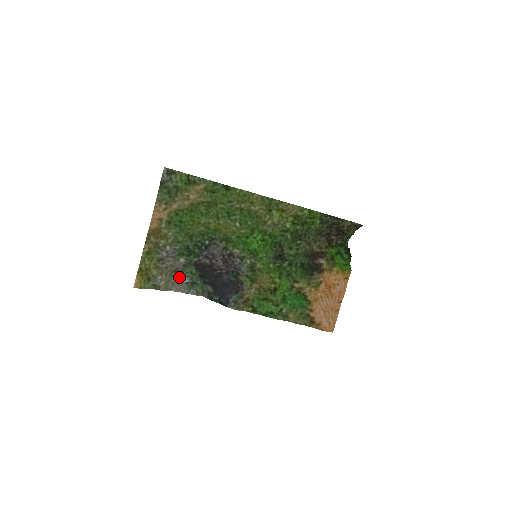
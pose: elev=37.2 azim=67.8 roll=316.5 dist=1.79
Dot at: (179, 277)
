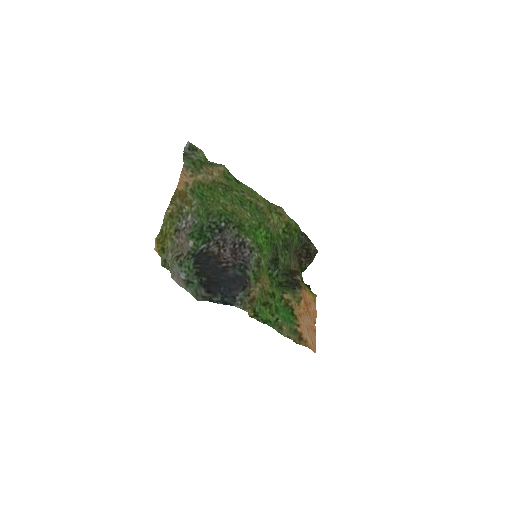
Dot at: (178, 269)
